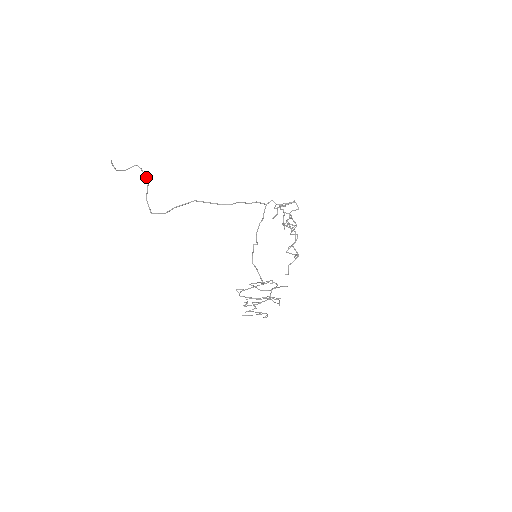
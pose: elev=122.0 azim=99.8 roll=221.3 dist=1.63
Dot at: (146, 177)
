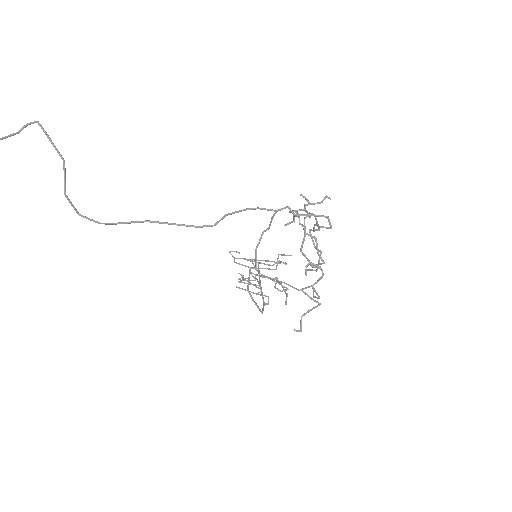
Dot at: (58, 151)
